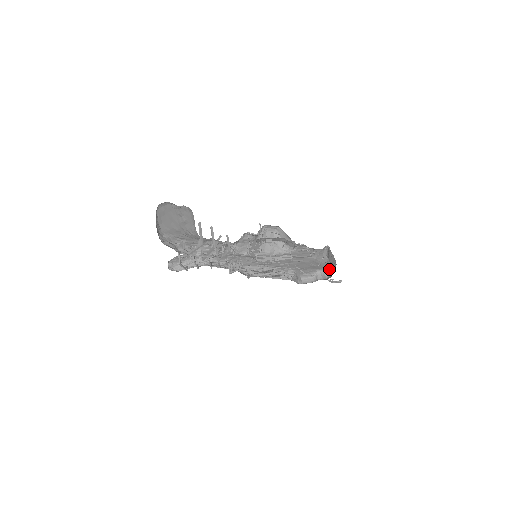
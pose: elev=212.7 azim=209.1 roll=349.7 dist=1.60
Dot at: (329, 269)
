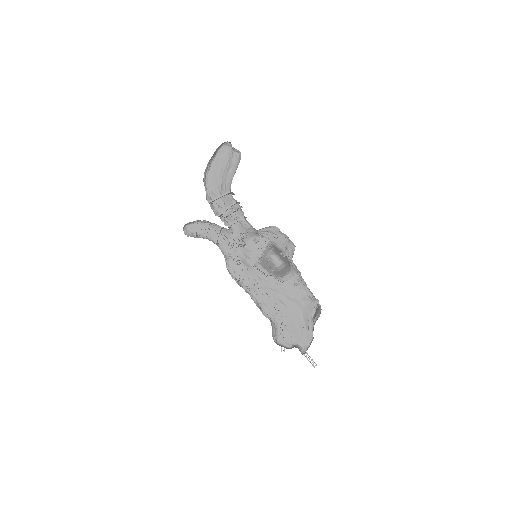
Dot at: occluded
